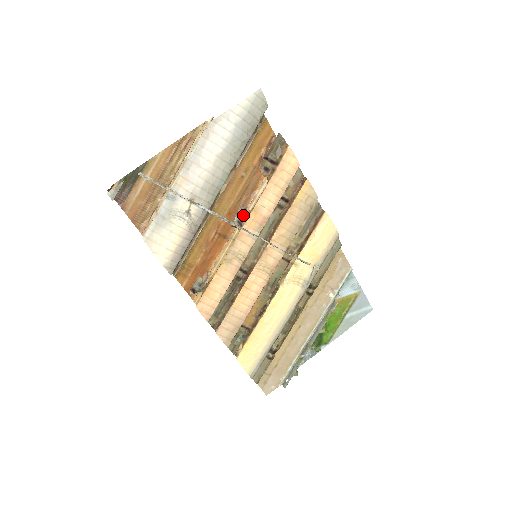
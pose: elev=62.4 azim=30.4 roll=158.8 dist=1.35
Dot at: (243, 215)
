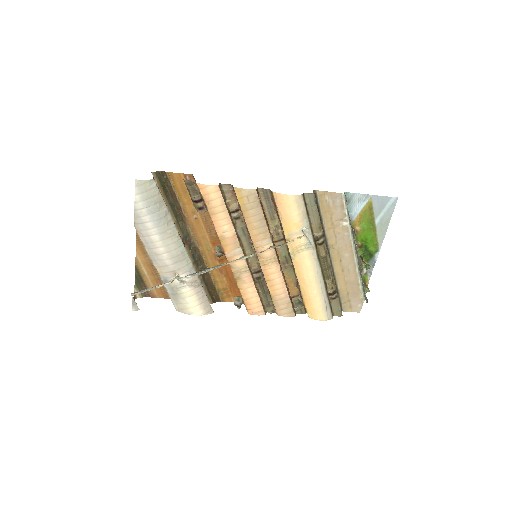
Dot at: occluded
